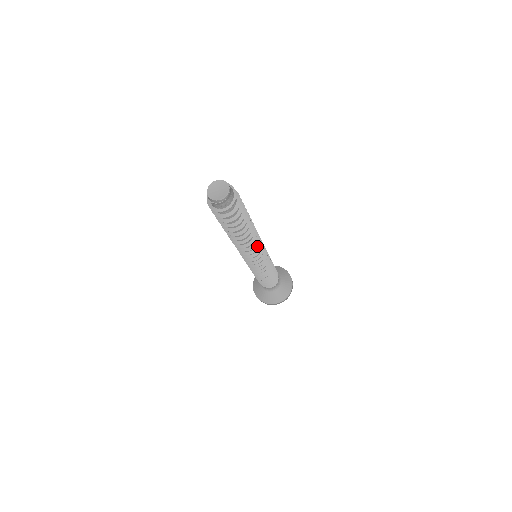
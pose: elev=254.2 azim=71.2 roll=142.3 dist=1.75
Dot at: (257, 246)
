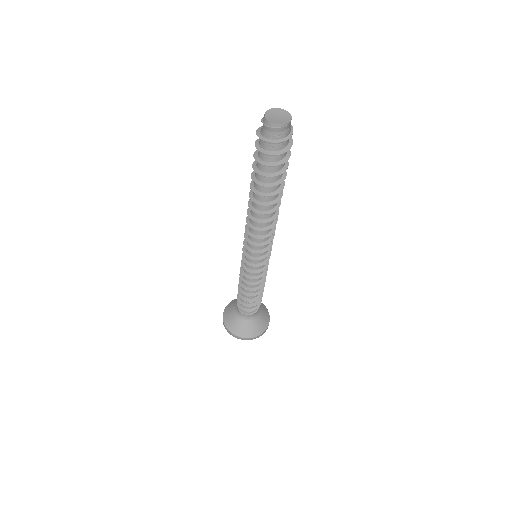
Dot at: (270, 233)
